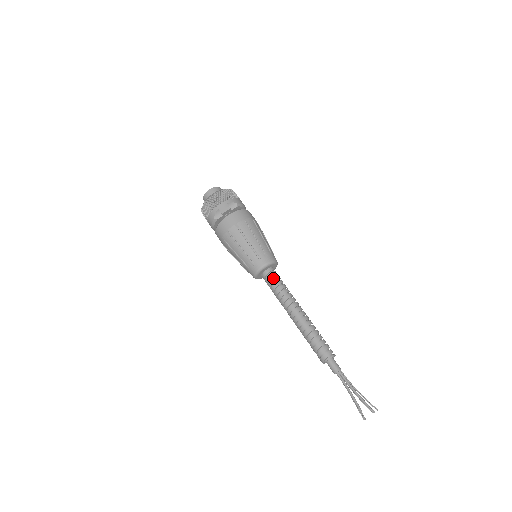
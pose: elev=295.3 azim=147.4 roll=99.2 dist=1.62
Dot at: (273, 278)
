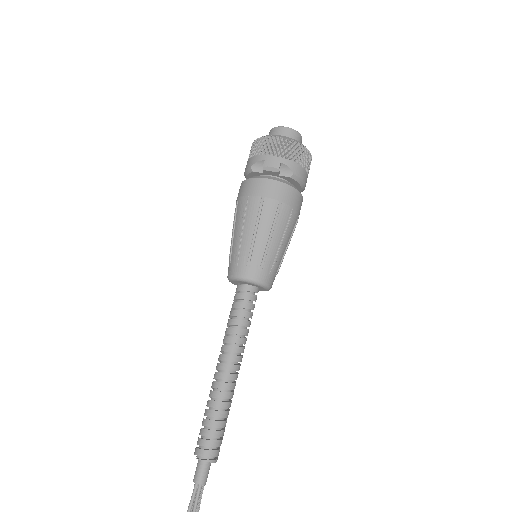
Dot at: (243, 302)
